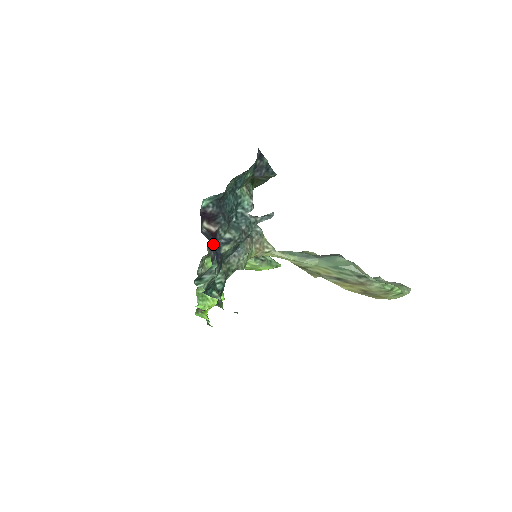
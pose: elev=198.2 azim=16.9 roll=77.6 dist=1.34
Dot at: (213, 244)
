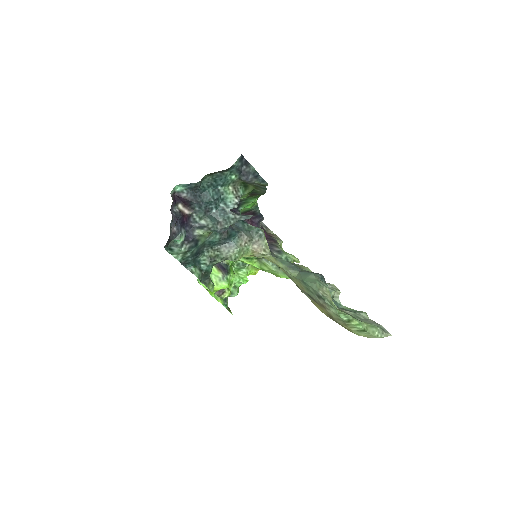
Dot at: (185, 224)
